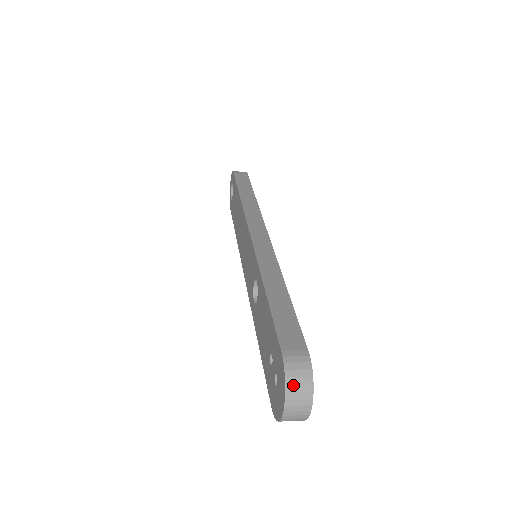
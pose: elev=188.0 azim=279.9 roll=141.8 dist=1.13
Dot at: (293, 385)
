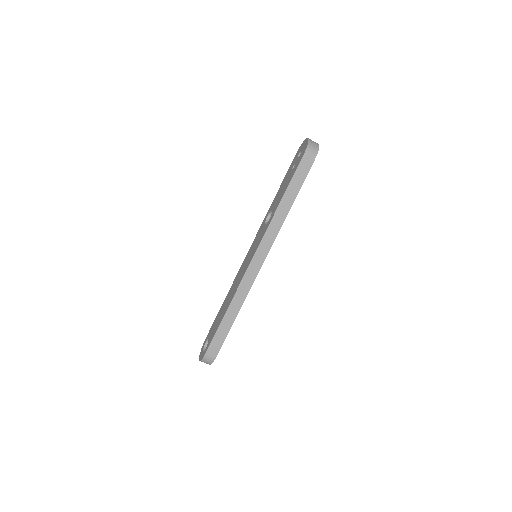
Dot at: occluded
